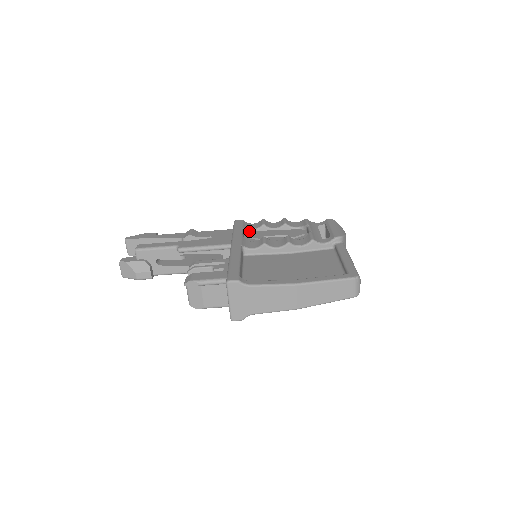
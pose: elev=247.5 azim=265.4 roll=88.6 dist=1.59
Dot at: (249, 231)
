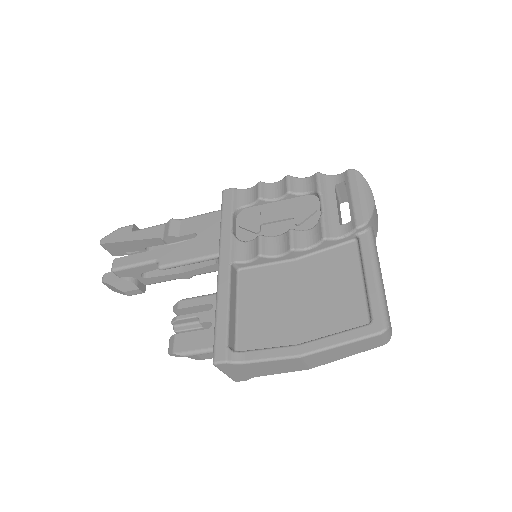
Dot at: (243, 209)
